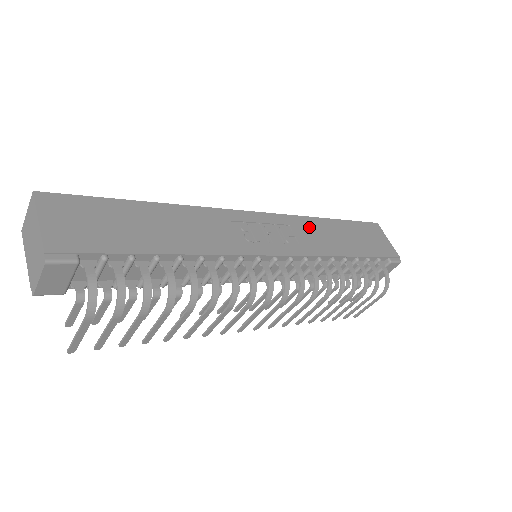
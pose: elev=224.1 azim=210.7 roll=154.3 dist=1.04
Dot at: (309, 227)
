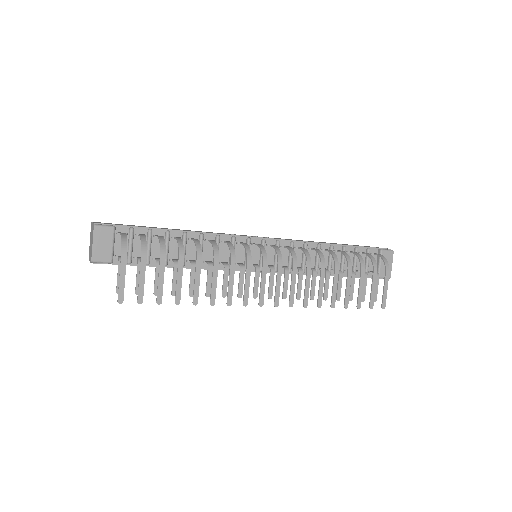
Dot at: occluded
